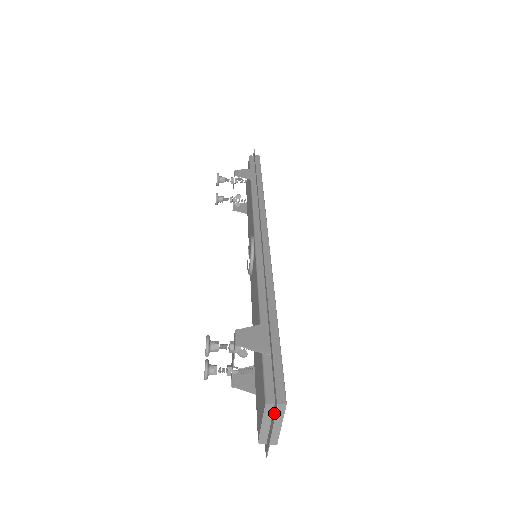
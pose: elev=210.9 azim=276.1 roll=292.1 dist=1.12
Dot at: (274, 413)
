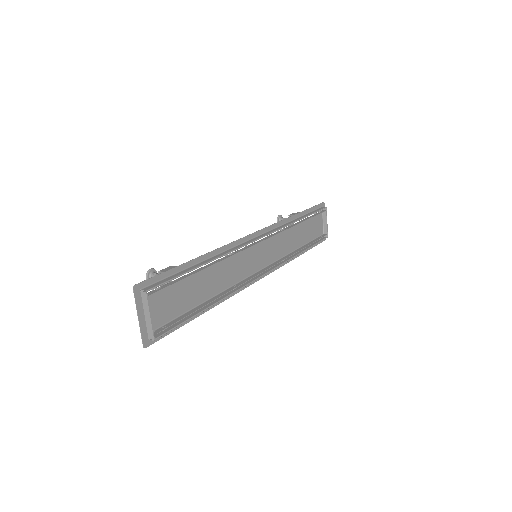
Dot at: (137, 297)
